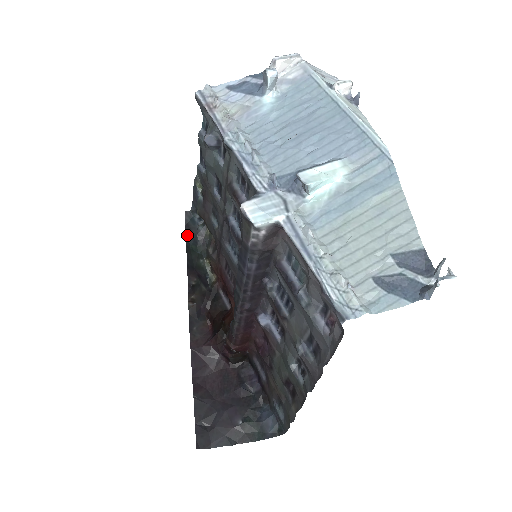
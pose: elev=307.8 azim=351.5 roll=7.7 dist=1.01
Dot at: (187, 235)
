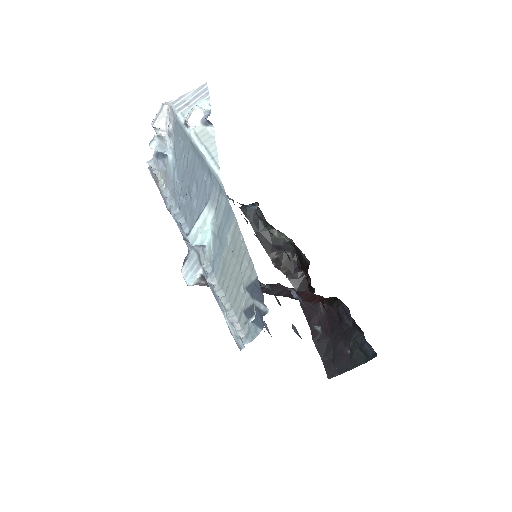
Dot at: (252, 224)
